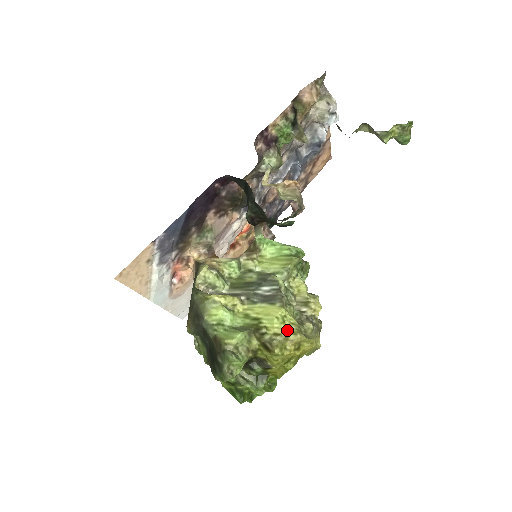
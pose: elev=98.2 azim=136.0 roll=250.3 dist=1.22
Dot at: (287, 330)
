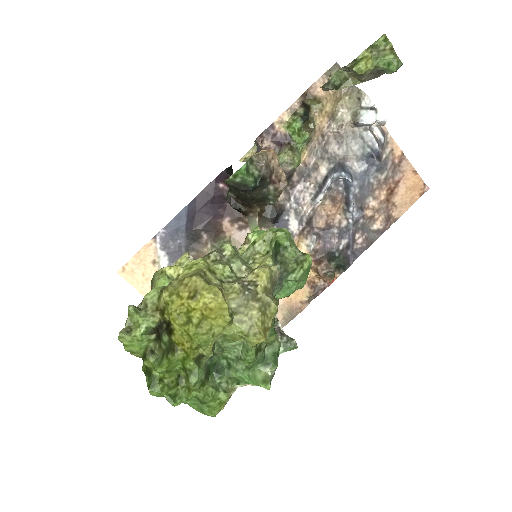
Dot at: (187, 274)
